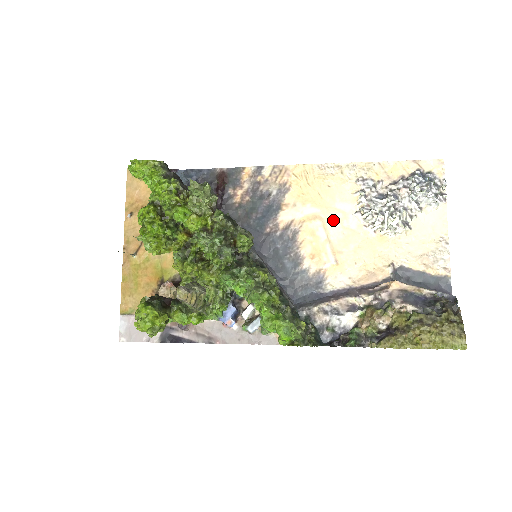
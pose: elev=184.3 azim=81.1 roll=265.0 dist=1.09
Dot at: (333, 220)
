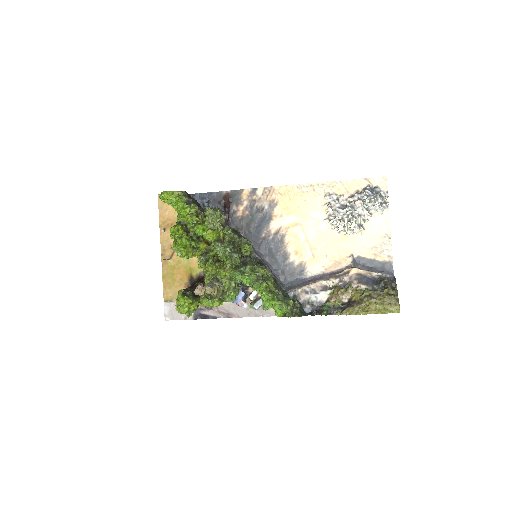
Dot at: (309, 225)
